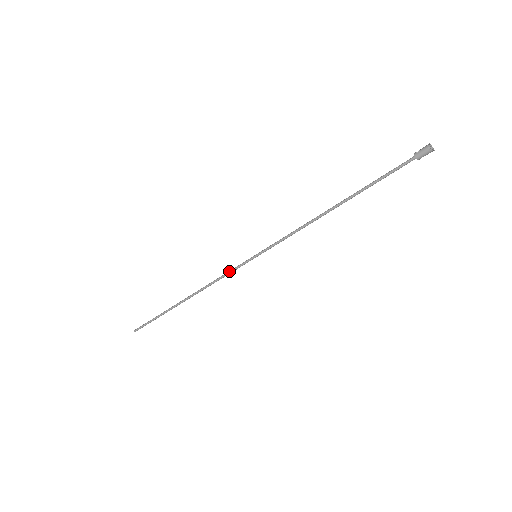
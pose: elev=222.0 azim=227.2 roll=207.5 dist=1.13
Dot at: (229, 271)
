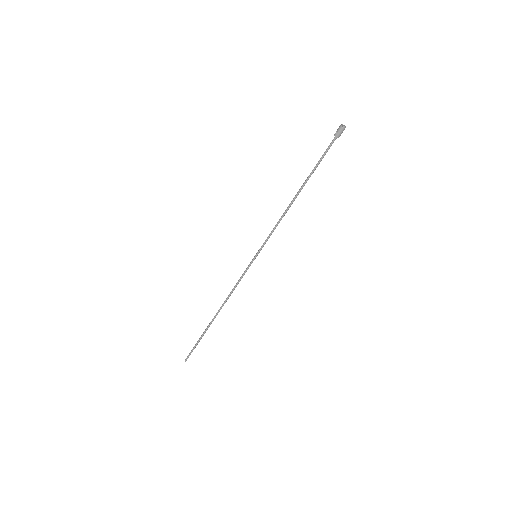
Dot at: (241, 277)
